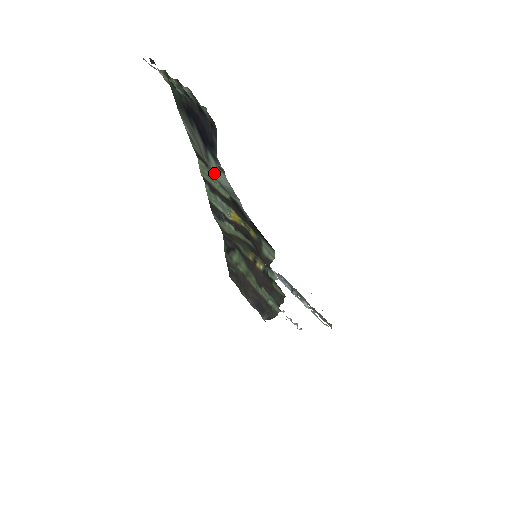
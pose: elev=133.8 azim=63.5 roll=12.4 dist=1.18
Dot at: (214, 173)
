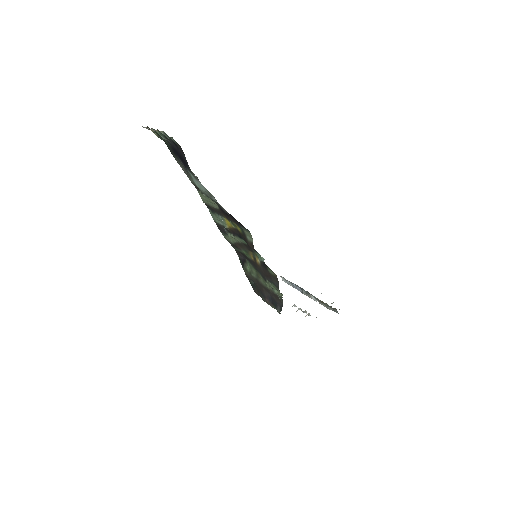
Dot at: (197, 185)
